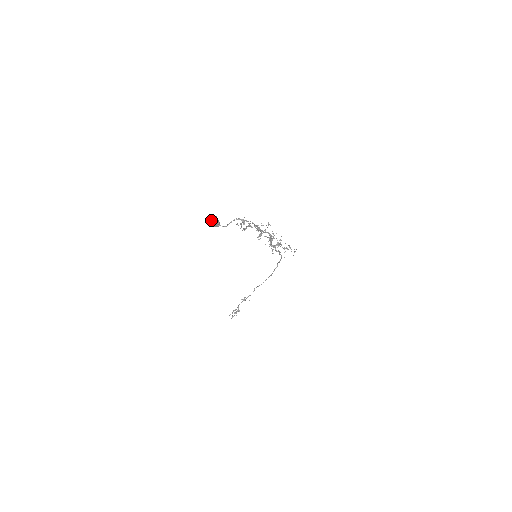
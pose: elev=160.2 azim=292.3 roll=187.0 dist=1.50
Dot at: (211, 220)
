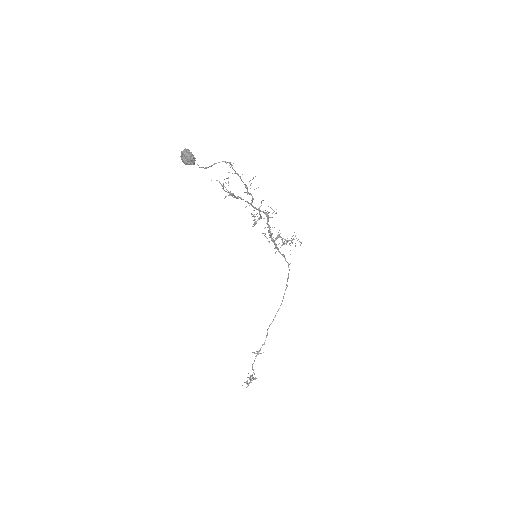
Dot at: (183, 151)
